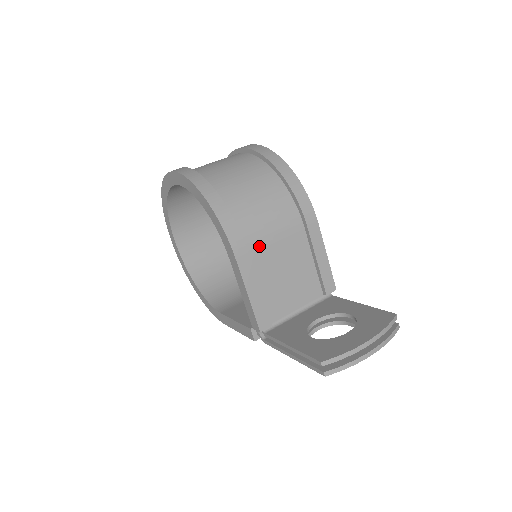
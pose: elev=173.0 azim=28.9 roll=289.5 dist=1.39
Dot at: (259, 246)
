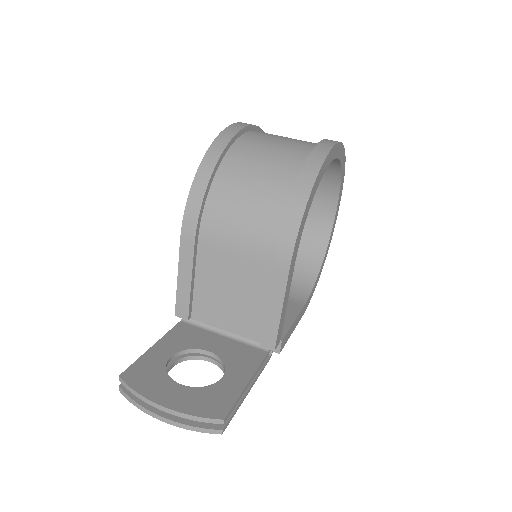
Dot at: (214, 245)
